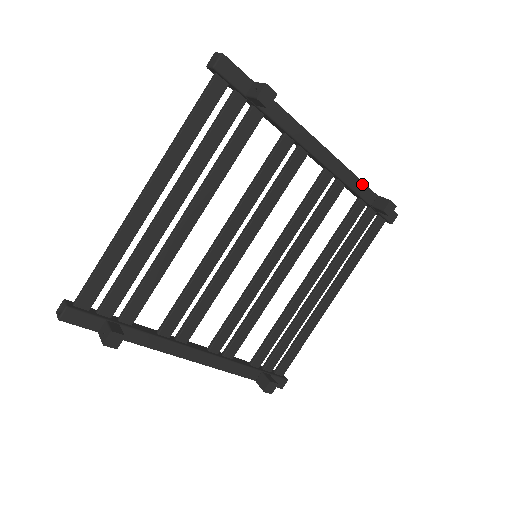
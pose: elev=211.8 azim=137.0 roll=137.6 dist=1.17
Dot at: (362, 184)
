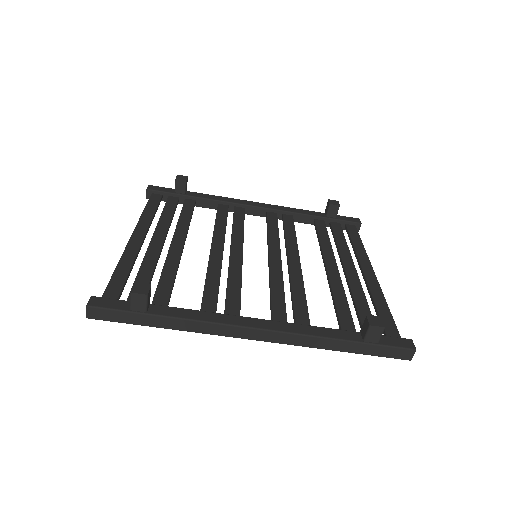
Dot at: (304, 210)
